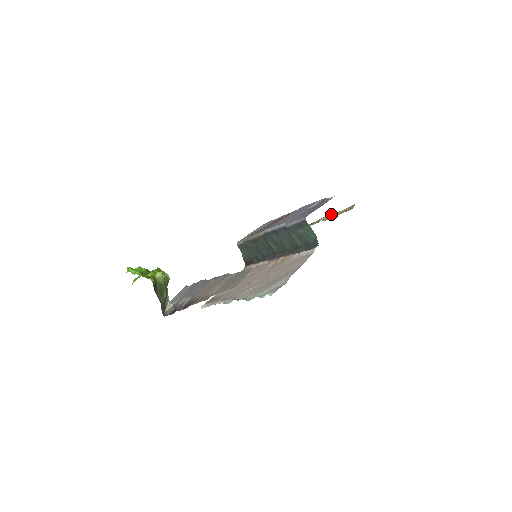
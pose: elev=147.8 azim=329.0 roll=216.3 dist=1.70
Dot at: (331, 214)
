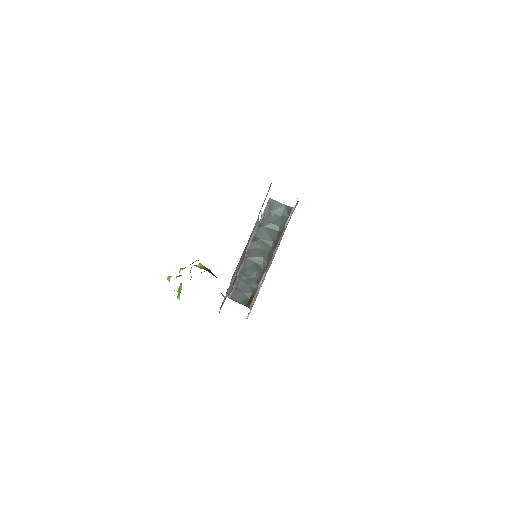
Dot at: occluded
